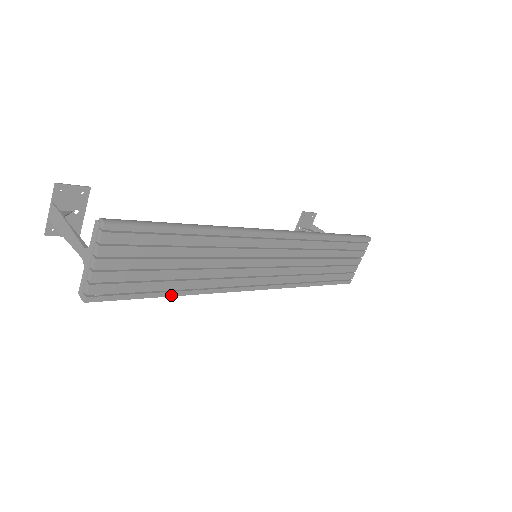
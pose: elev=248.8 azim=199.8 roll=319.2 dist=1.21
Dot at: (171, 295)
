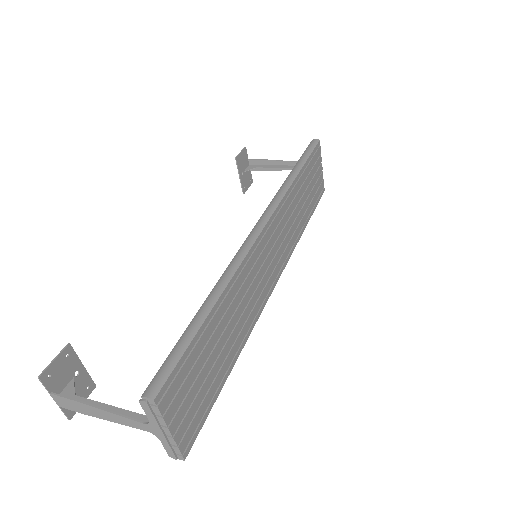
Dot at: (231, 368)
